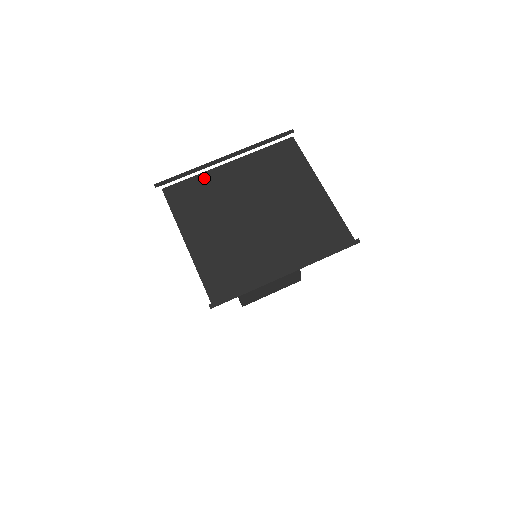
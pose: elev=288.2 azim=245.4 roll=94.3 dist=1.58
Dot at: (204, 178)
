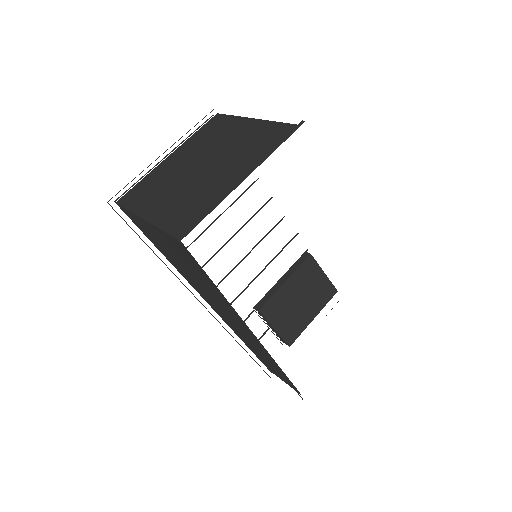
Dot at: (150, 176)
